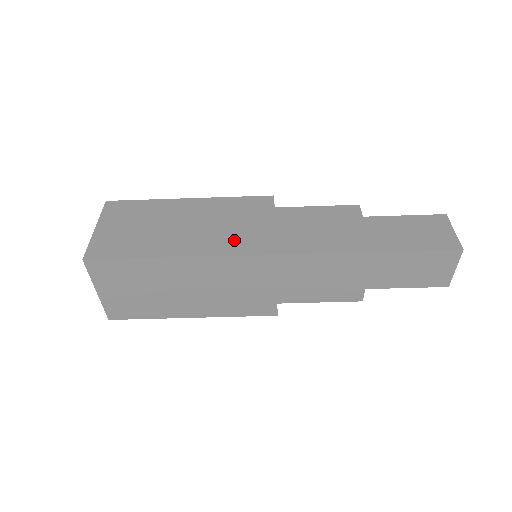
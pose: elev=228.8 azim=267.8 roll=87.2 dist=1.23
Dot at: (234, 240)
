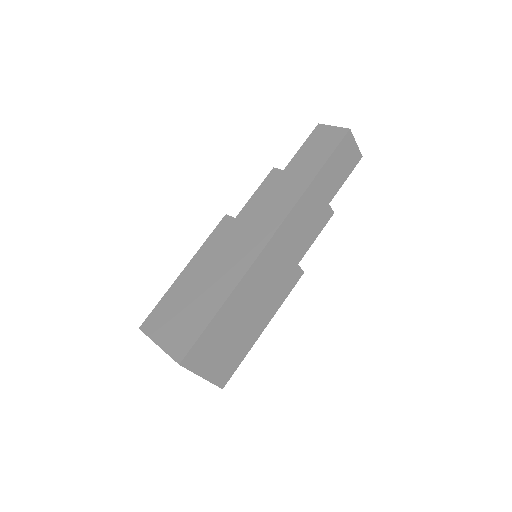
Dot at: occluded
